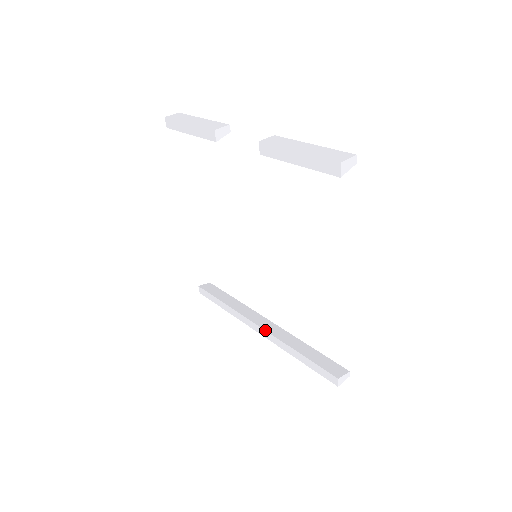
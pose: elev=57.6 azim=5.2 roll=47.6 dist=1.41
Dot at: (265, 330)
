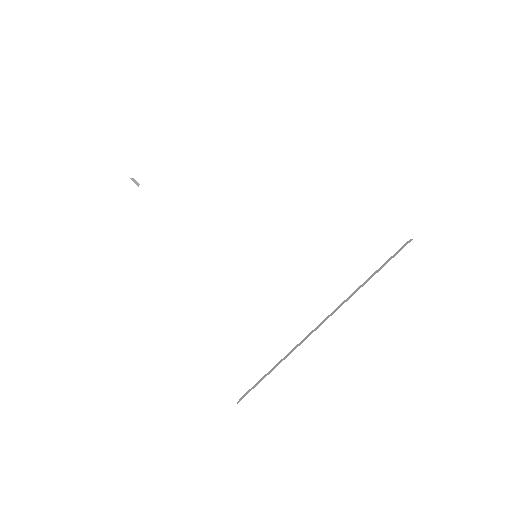
Dot at: (332, 315)
